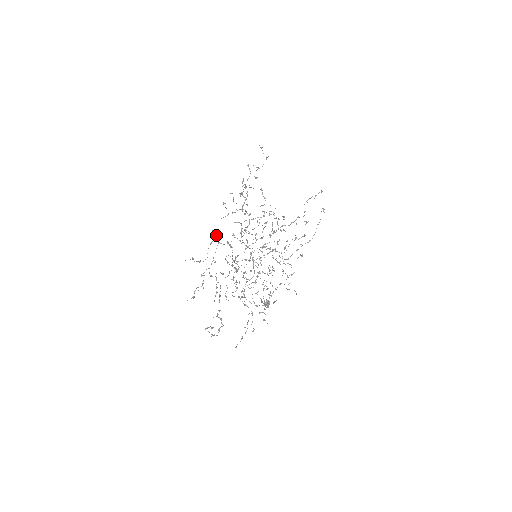
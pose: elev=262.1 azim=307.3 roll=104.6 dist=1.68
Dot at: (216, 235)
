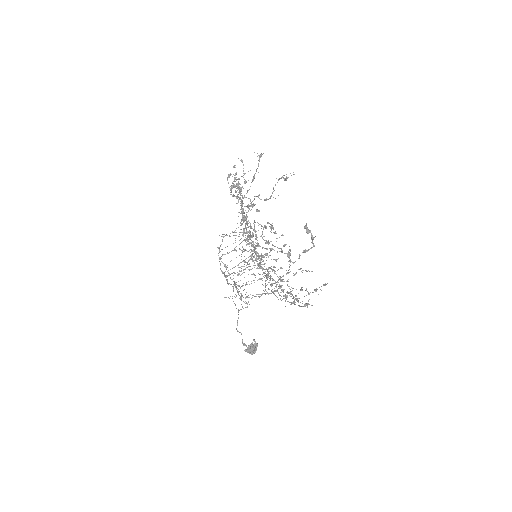
Dot at: (245, 182)
